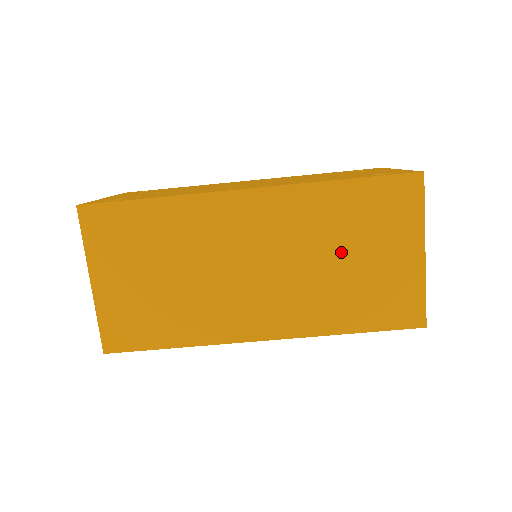
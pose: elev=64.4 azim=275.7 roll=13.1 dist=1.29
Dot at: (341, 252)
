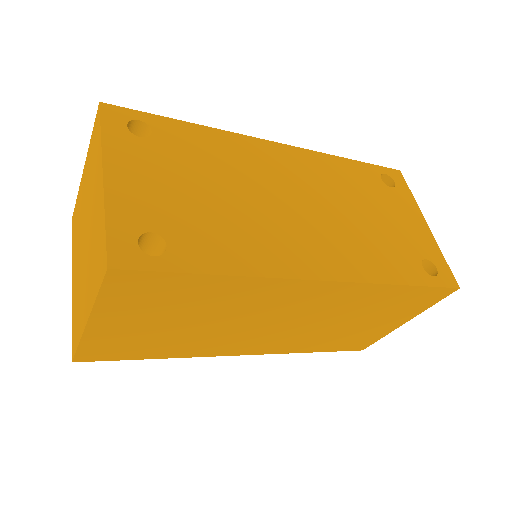
Dot at: (353, 319)
